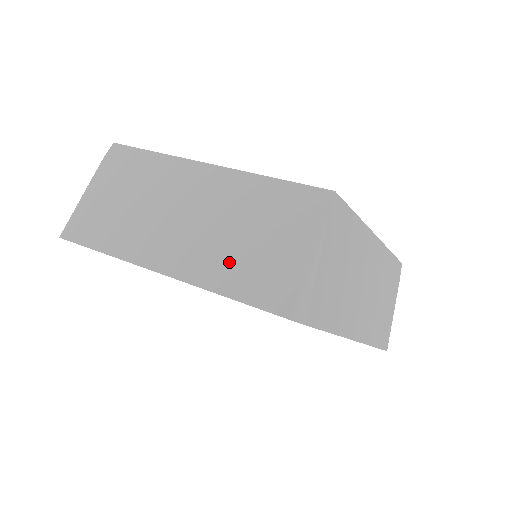
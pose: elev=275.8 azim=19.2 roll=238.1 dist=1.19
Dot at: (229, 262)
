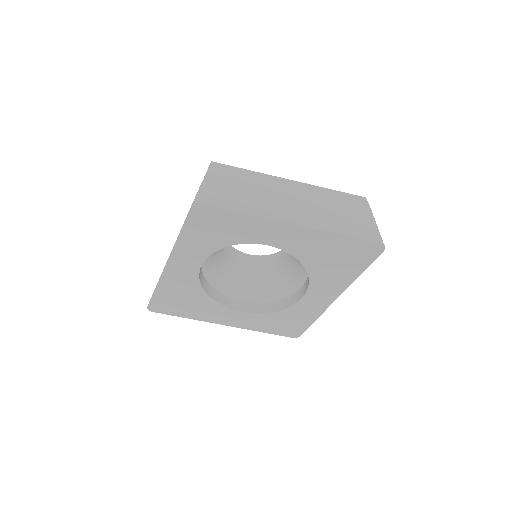
Dot at: occluded
